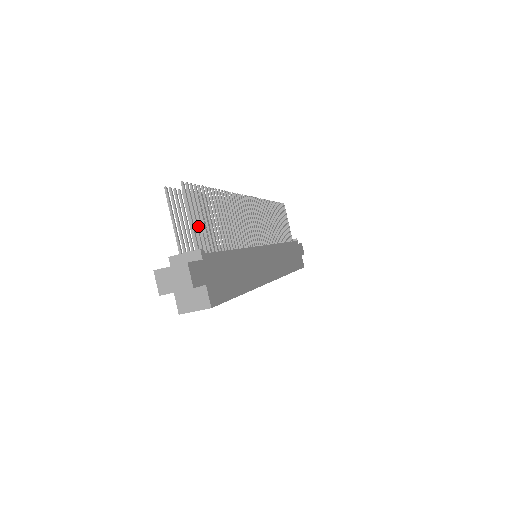
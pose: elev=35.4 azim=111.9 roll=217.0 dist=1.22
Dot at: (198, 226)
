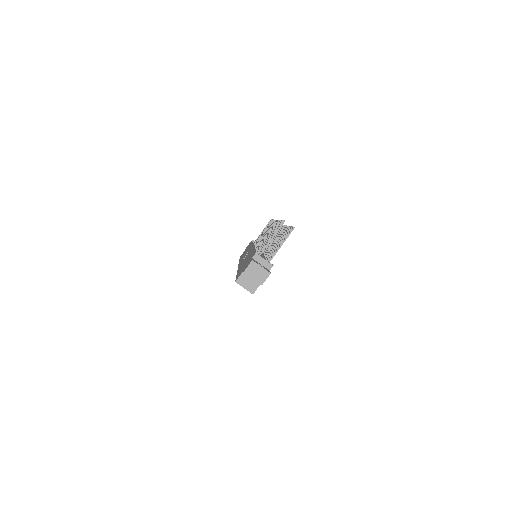
Dot at: occluded
